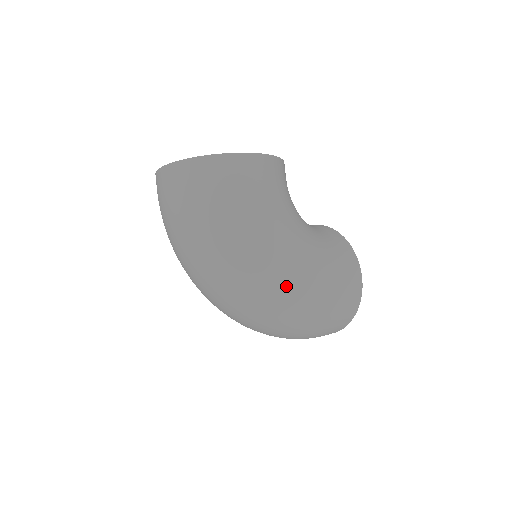
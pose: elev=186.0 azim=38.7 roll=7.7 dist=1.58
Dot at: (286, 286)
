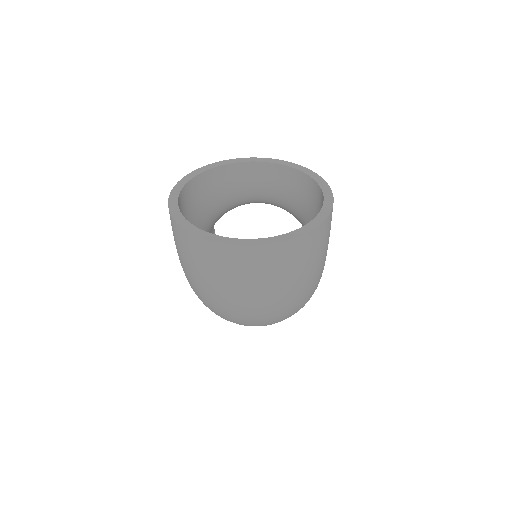
Dot at: occluded
